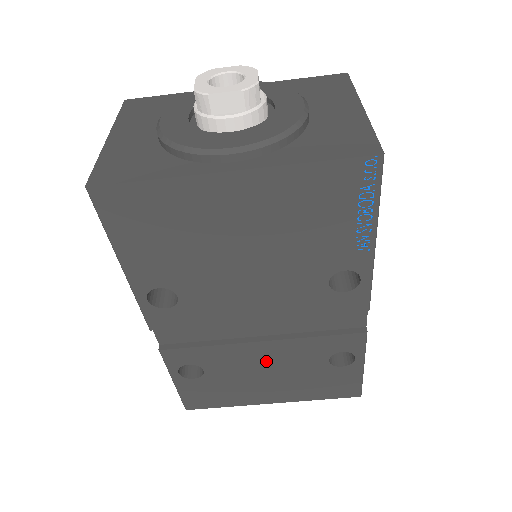
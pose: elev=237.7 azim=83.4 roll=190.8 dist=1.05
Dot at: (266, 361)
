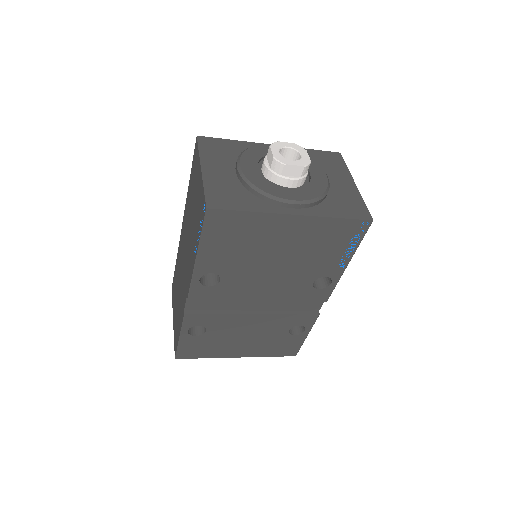
Dot at: (251, 327)
